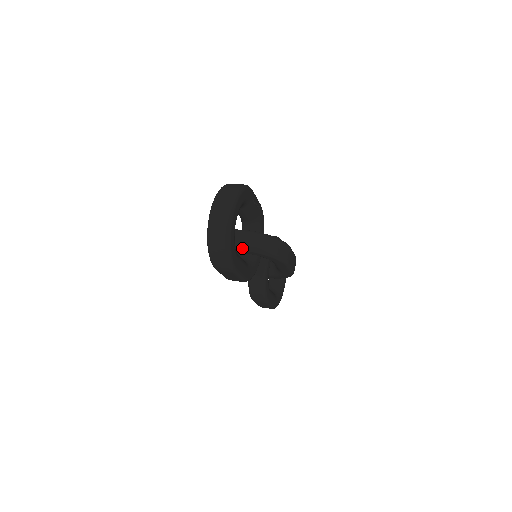
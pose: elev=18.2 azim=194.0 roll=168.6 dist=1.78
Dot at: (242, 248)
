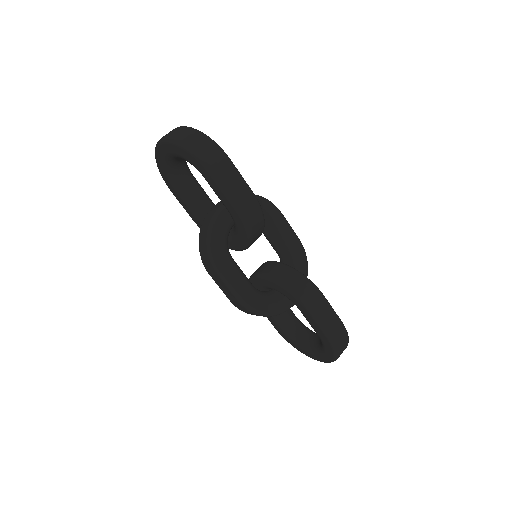
Dot at: occluded
